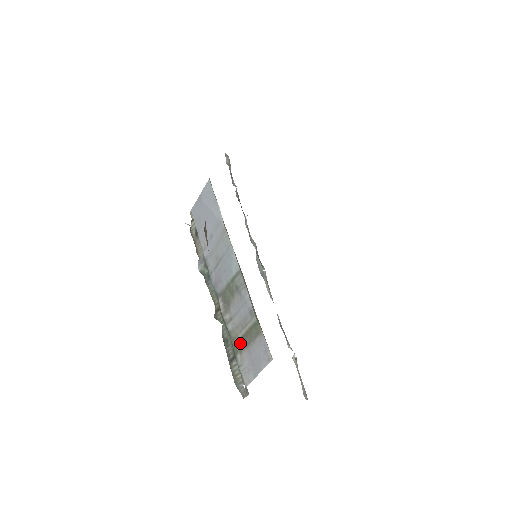
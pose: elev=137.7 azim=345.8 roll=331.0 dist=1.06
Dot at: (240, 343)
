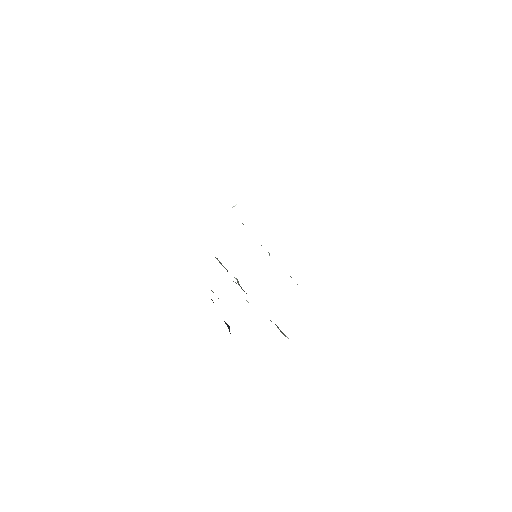
Dot at: occluded
